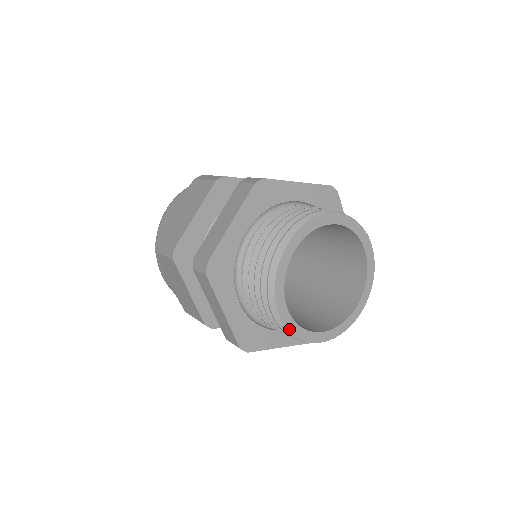
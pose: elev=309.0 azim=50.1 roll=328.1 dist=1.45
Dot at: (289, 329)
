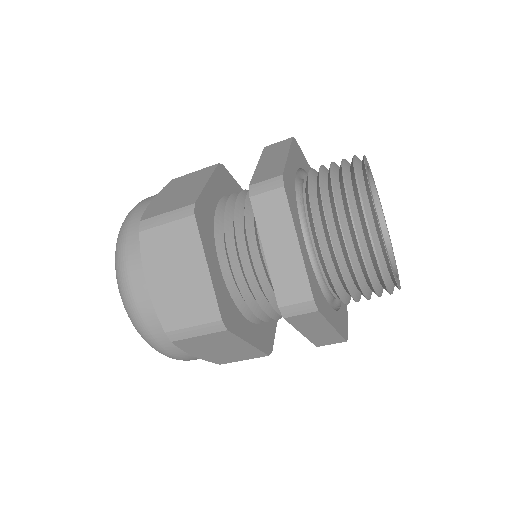
Dot at: (384, 245)
